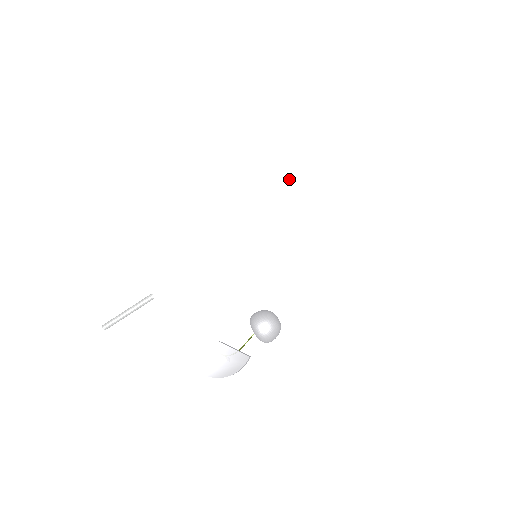
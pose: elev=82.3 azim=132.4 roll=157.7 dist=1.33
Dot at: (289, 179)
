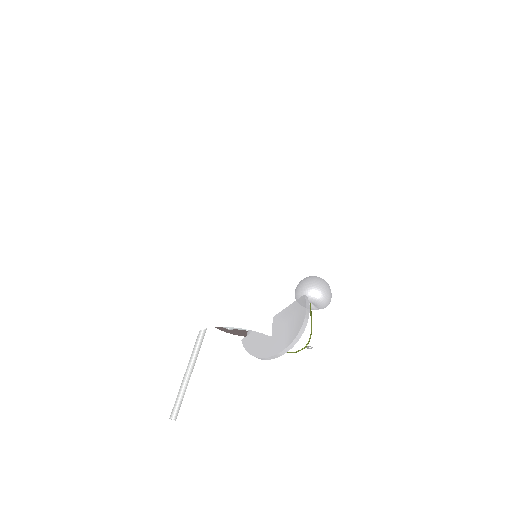
Dot at: occluded
